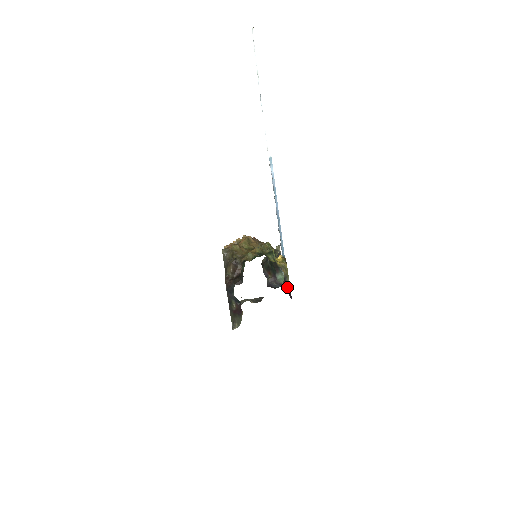
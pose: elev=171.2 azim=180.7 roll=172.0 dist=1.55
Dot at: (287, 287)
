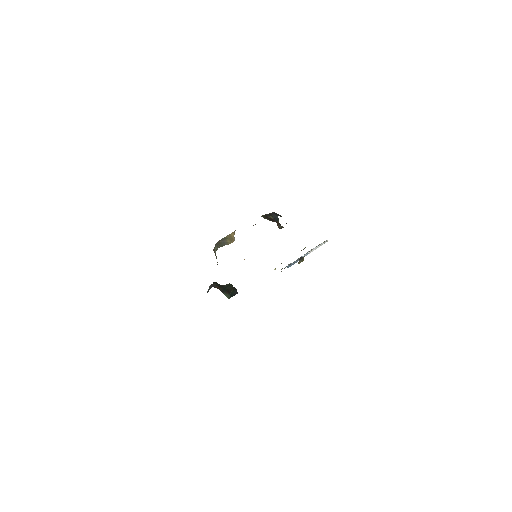
Dot at: (299, 261)
